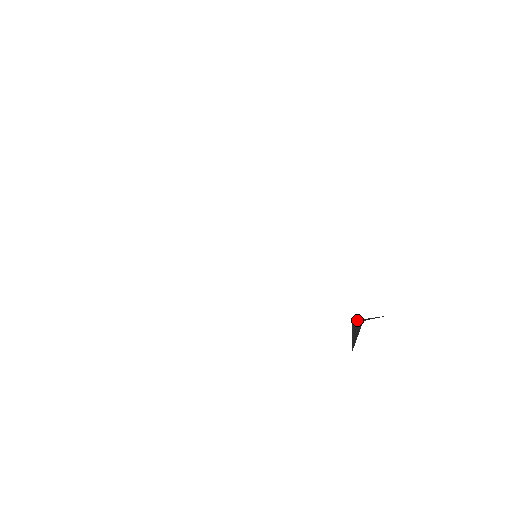
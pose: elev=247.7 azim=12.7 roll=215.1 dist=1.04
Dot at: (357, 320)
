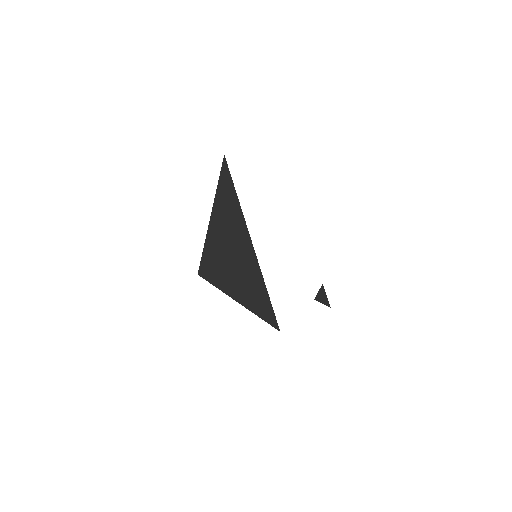
Dot at: (317, 293)
